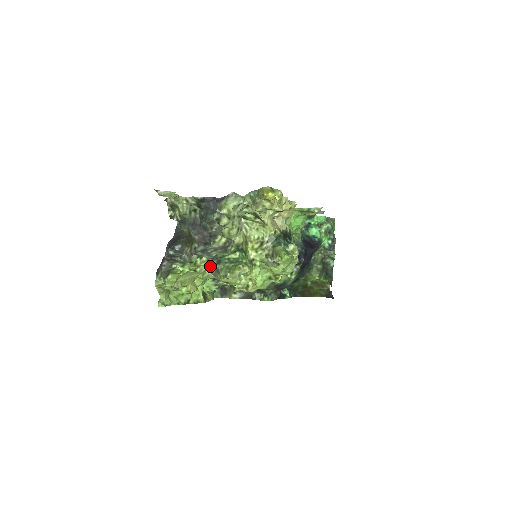
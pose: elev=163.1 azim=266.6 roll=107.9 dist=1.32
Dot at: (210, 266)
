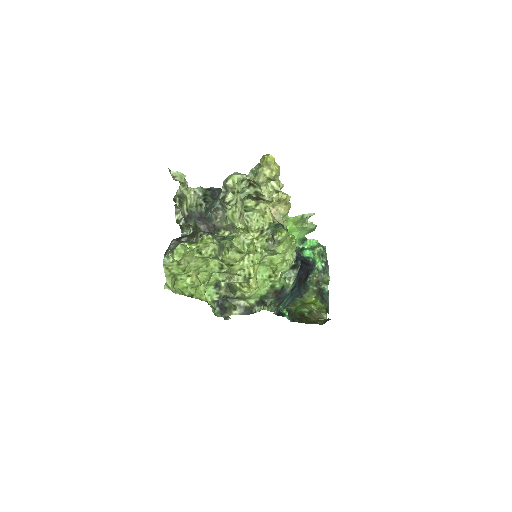
Dot at: (215, 248)
